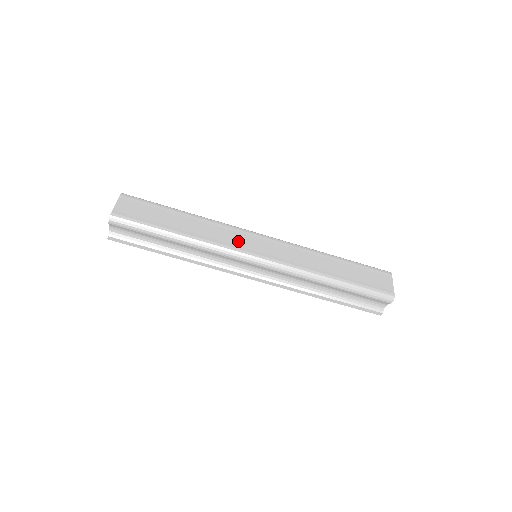
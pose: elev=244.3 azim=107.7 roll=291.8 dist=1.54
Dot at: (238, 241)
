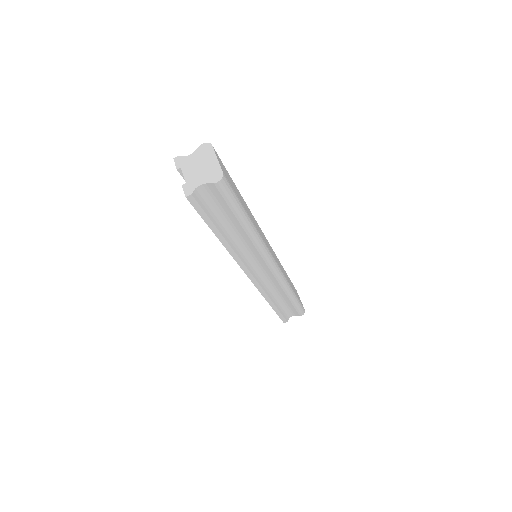
Dot at: (265, 240)
